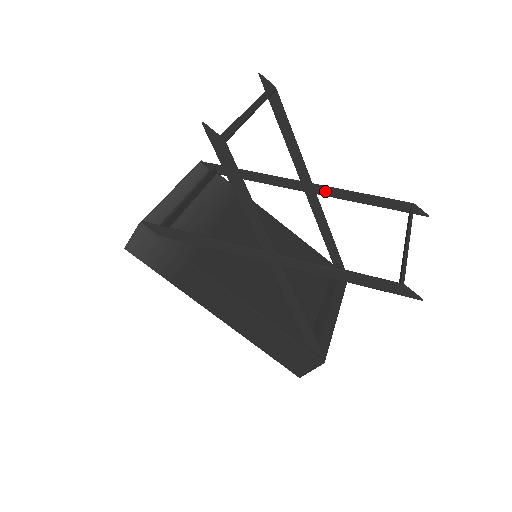
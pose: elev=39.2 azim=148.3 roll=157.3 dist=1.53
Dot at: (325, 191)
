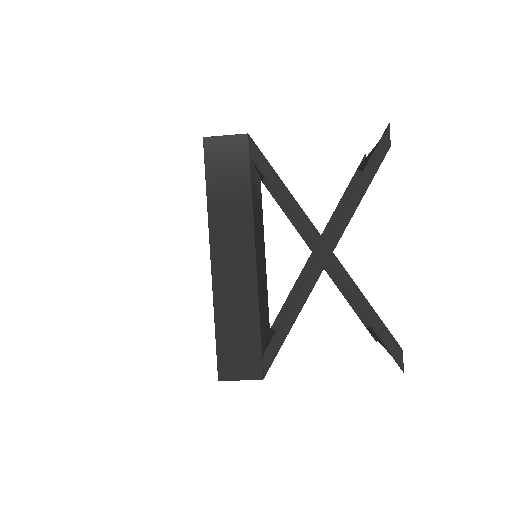
Dot at: occluded
